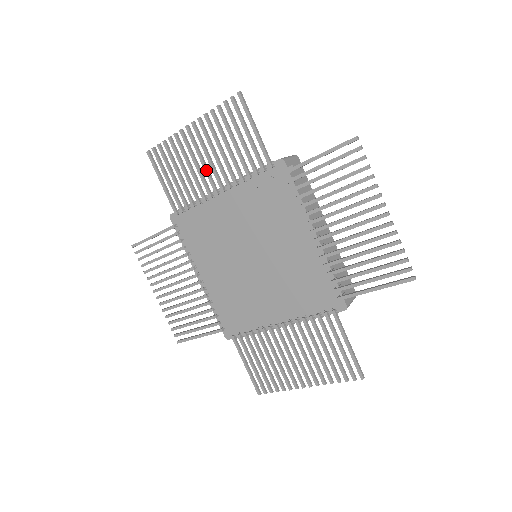
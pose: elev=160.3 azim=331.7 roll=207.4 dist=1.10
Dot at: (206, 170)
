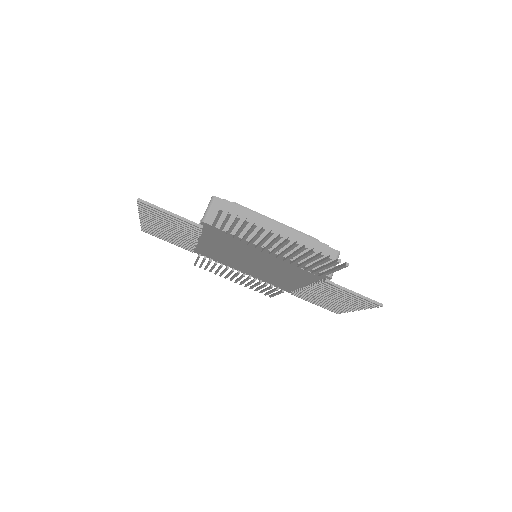
Dot at: (269, 248)
